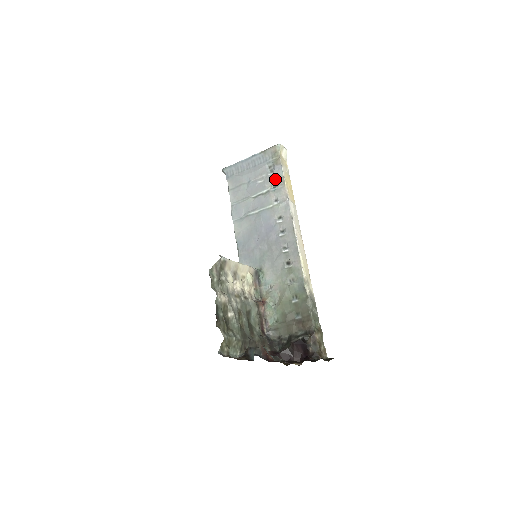
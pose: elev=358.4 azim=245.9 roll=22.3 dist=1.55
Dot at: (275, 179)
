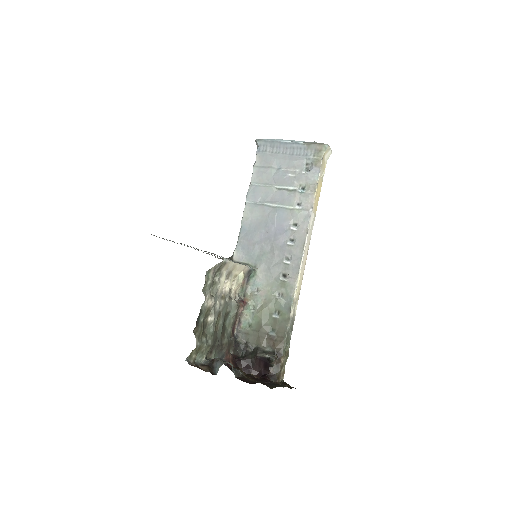
Dot at: (307, 181)
